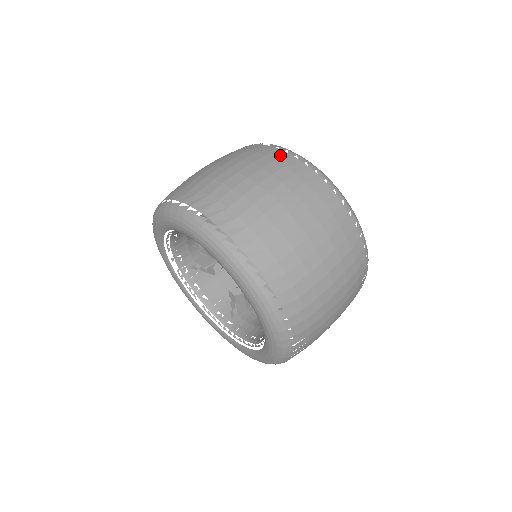
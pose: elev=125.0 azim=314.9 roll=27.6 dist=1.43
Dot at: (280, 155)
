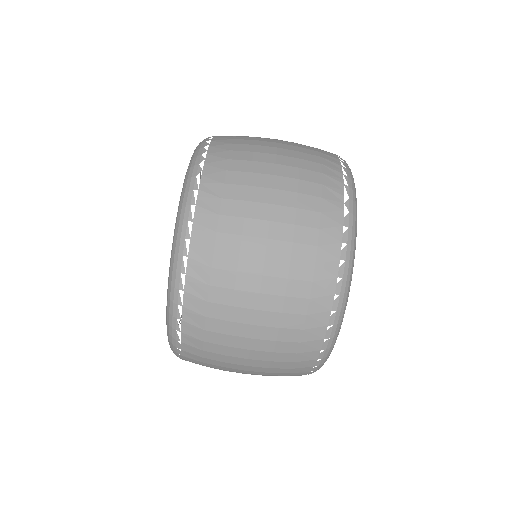
Dot at: (330, 244)
